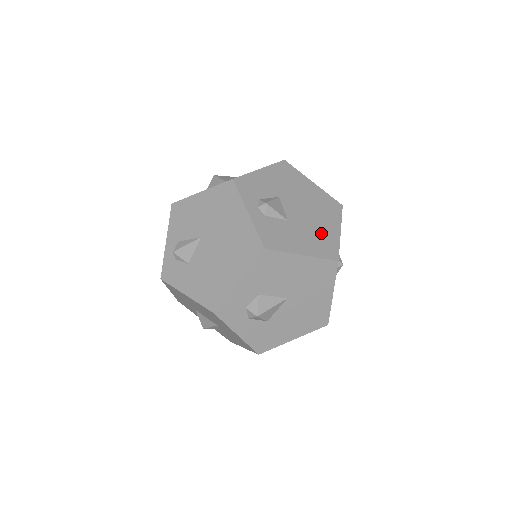
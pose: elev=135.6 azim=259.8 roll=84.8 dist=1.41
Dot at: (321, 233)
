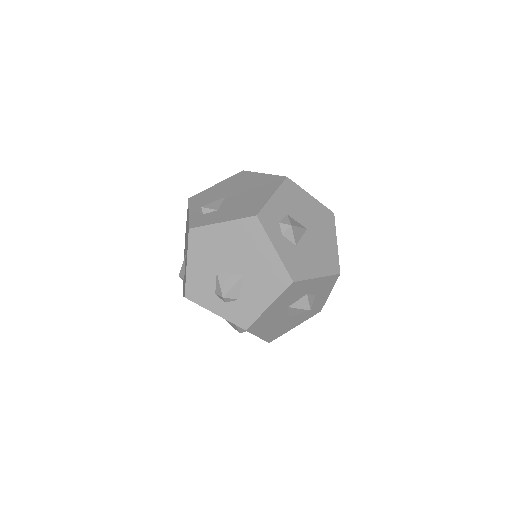
Dot at: occluded
